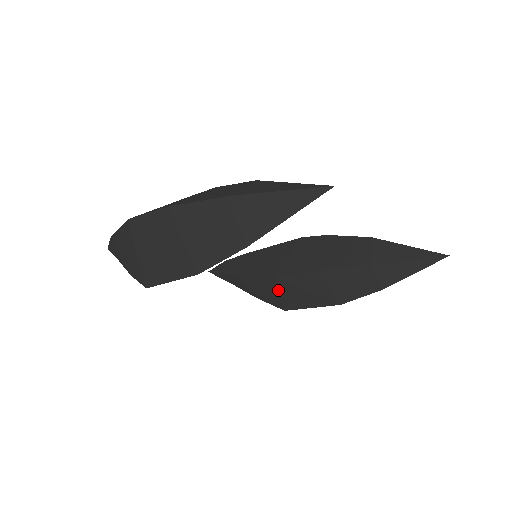
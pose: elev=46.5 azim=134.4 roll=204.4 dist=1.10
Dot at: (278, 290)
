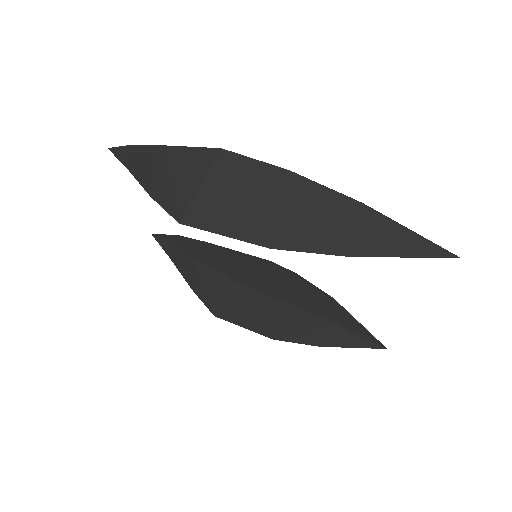
Dot at: (229, 295)
